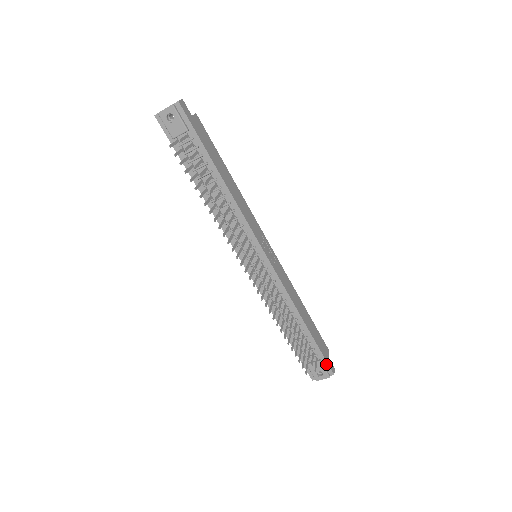
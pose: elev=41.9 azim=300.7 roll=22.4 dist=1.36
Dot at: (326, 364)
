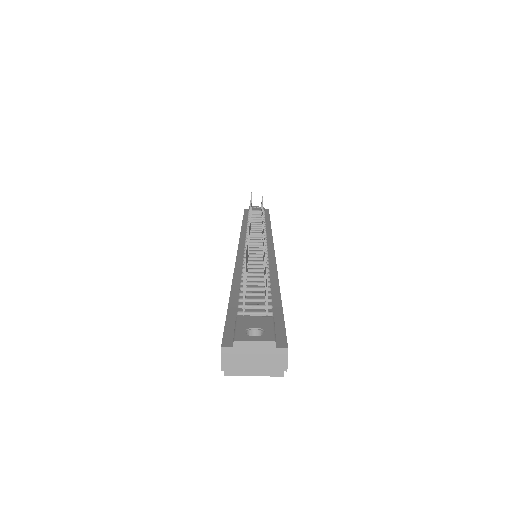
Dot at: (280, 329)
